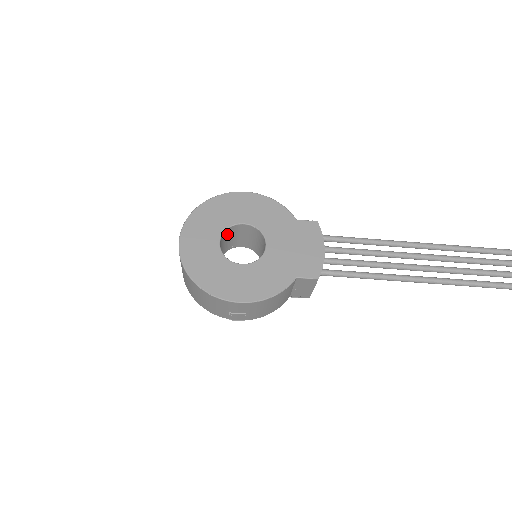
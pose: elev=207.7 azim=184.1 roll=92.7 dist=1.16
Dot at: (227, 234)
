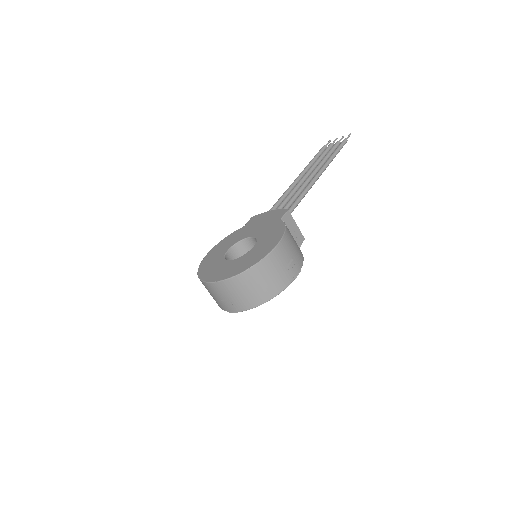
Dot at: occluded
